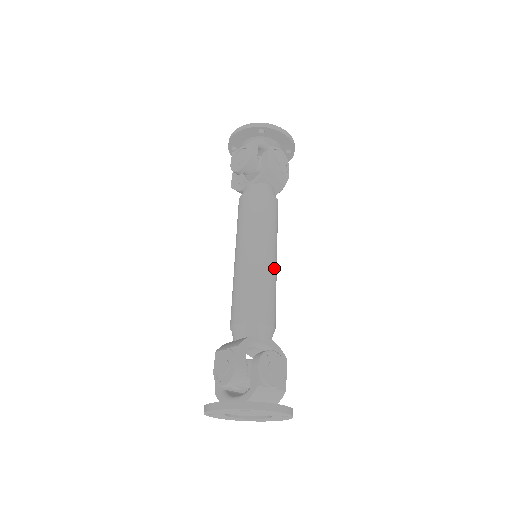
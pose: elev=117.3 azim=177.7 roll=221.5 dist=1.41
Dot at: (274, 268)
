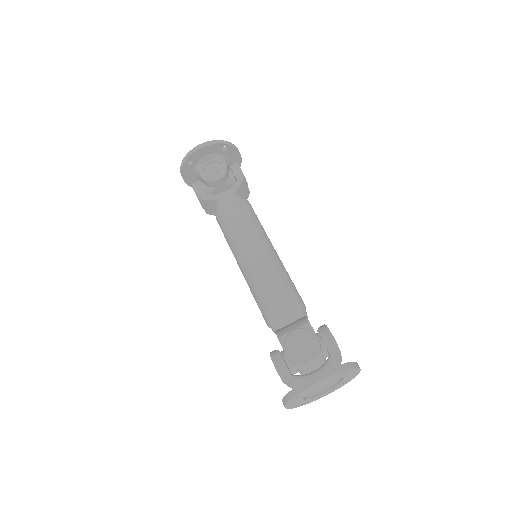
Dot at: occluded
